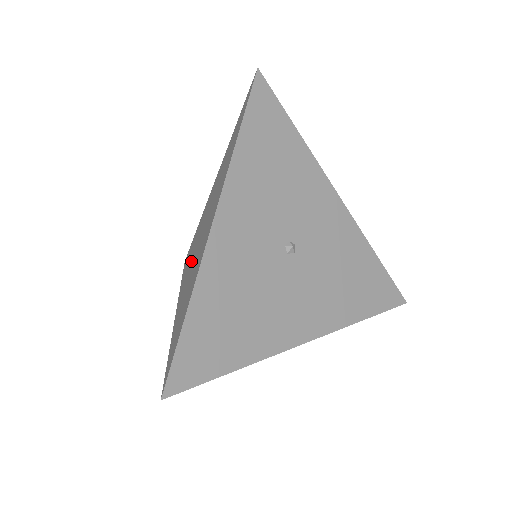
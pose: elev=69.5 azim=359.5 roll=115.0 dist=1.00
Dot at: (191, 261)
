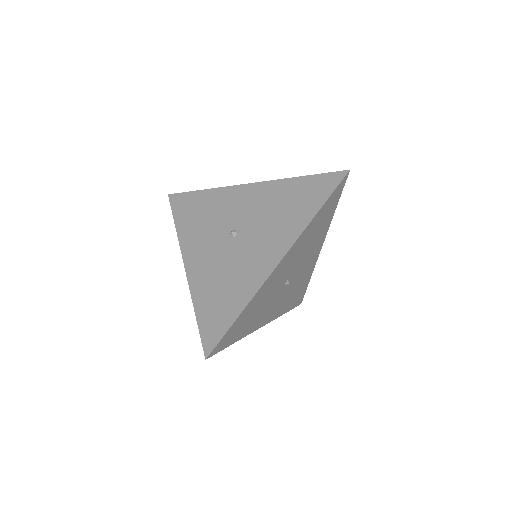
Dot at: occluded
